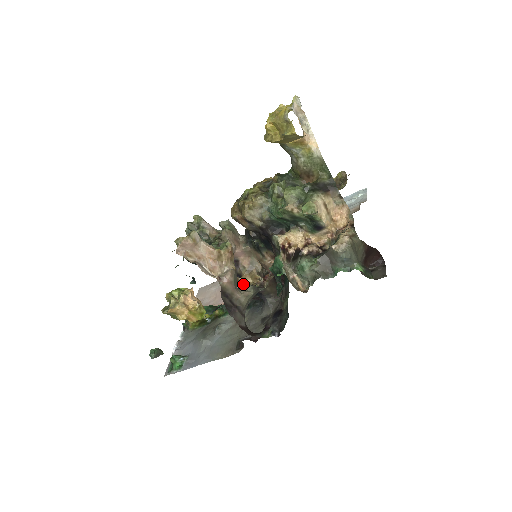
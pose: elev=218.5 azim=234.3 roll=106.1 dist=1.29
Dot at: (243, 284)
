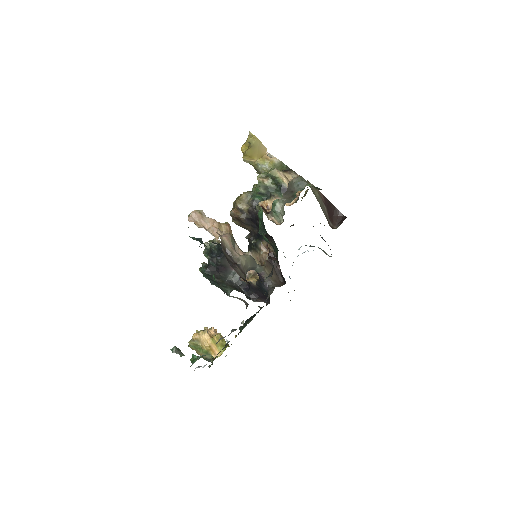
Dot at: (252, 291)
